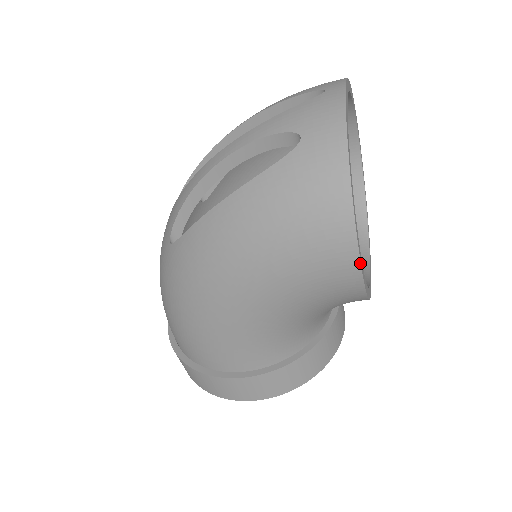
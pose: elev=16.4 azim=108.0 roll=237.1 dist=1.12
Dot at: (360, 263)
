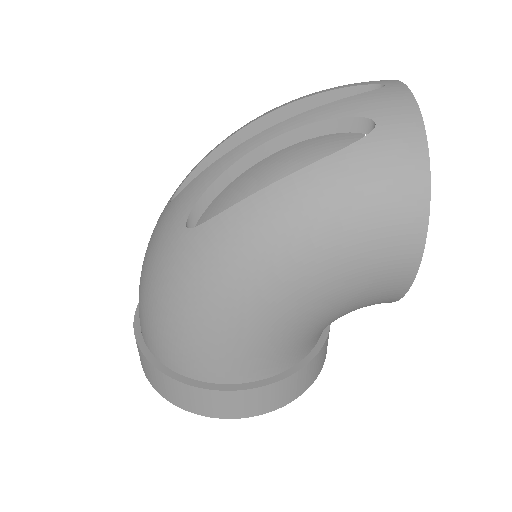
Dot at: (421, 257)
